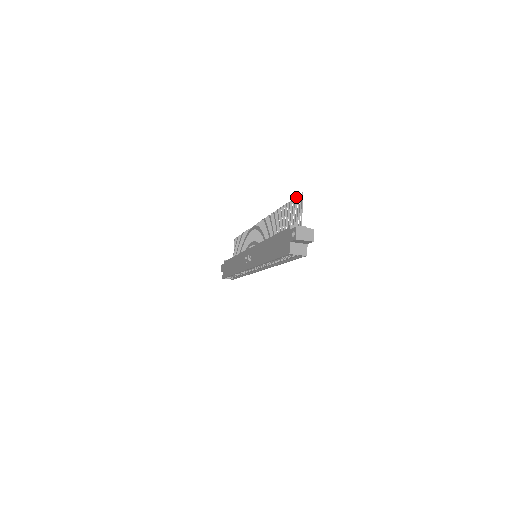
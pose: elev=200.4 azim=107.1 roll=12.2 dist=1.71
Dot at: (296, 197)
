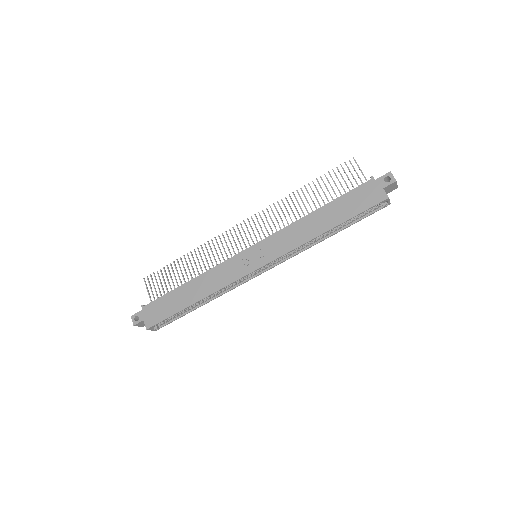
Dot at: (341, 165)
